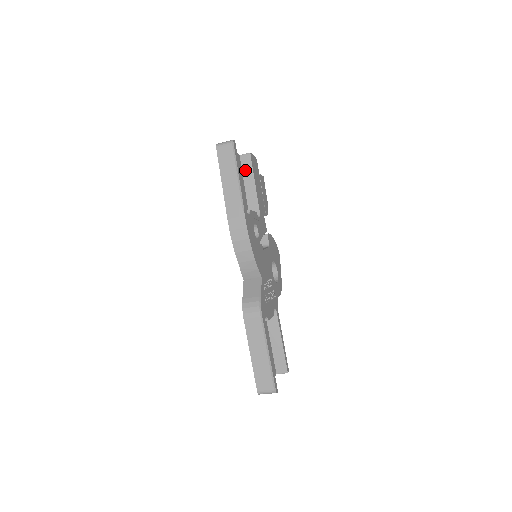
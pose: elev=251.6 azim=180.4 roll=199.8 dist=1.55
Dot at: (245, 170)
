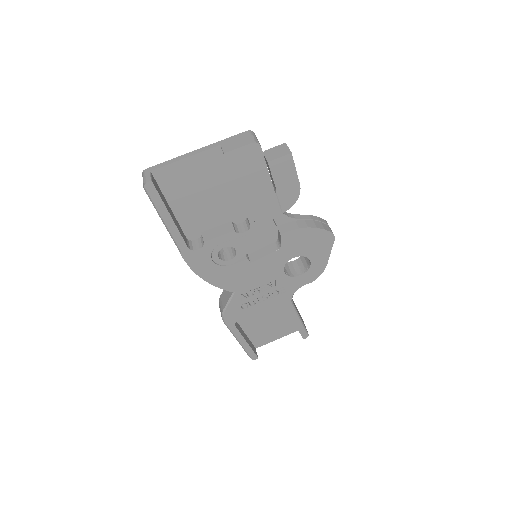
Dot at: occluded
